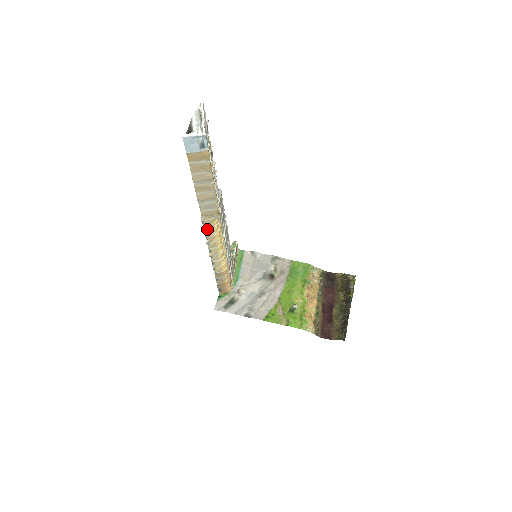
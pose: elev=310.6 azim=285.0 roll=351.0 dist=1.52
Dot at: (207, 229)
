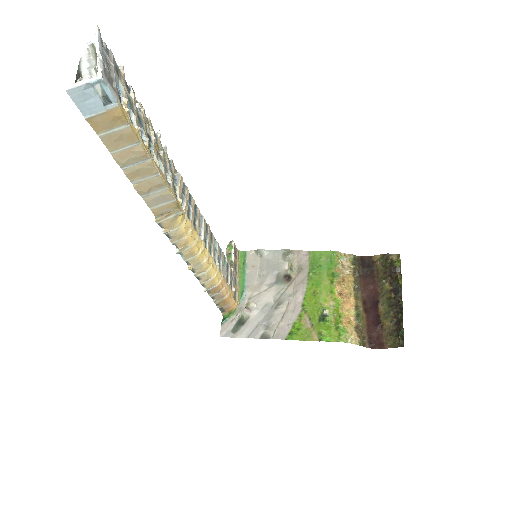
Dot at: (171, 233)
